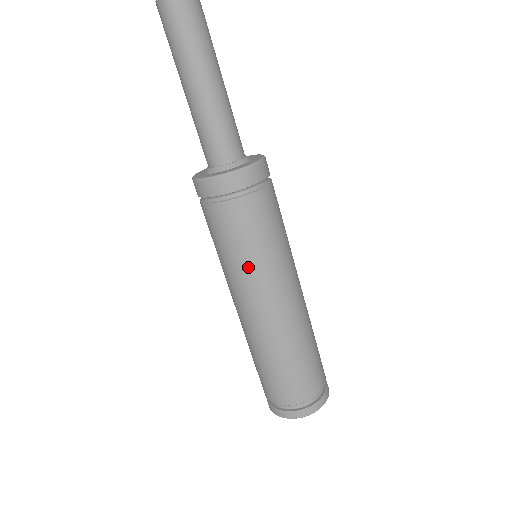
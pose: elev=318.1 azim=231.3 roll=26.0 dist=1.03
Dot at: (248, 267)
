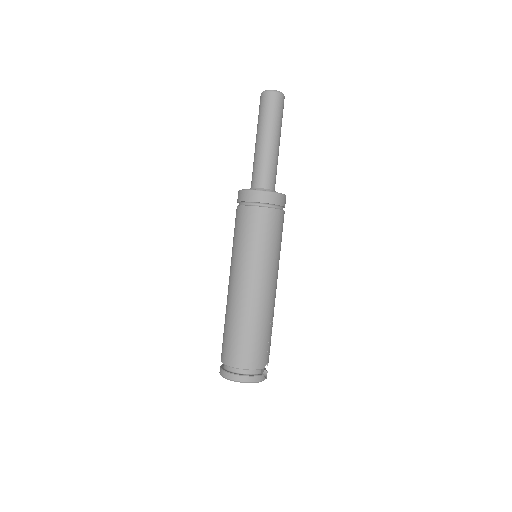
Dot at: (234, 251)
